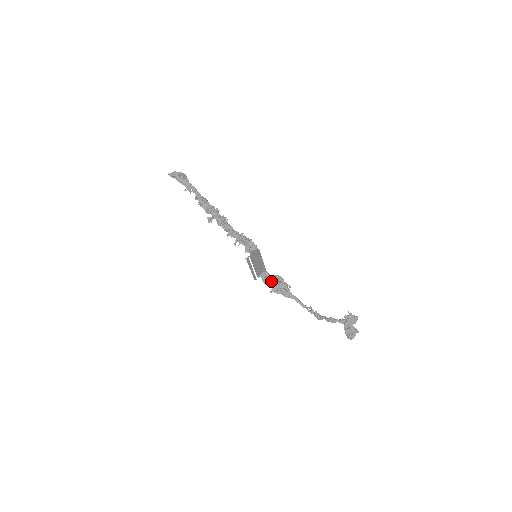
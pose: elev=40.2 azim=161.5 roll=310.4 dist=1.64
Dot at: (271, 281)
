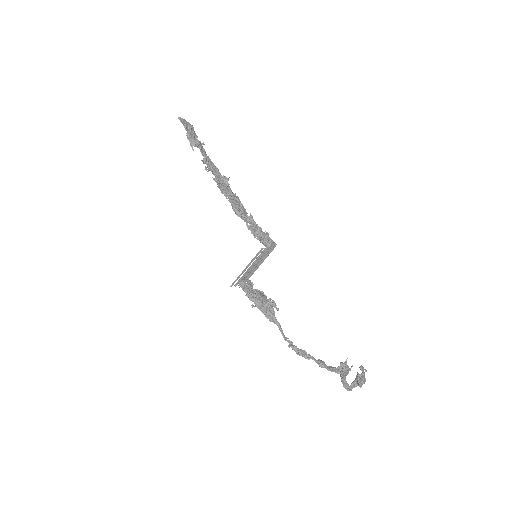
Dot at: (256, 294)
